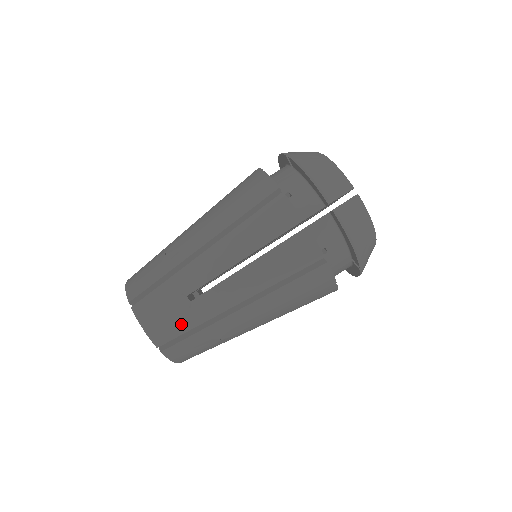
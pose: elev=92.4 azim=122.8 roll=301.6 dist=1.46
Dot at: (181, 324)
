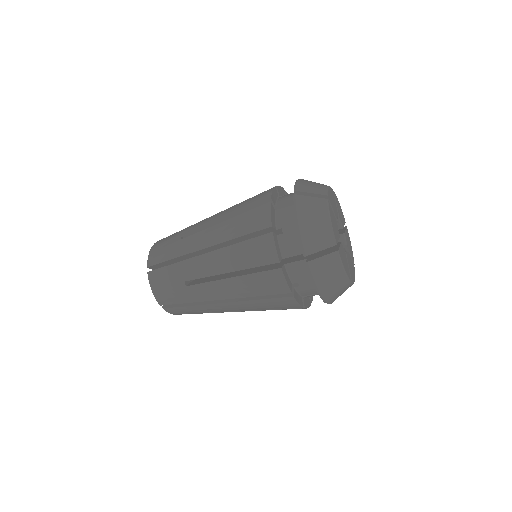
Dot at: (177, 298)
